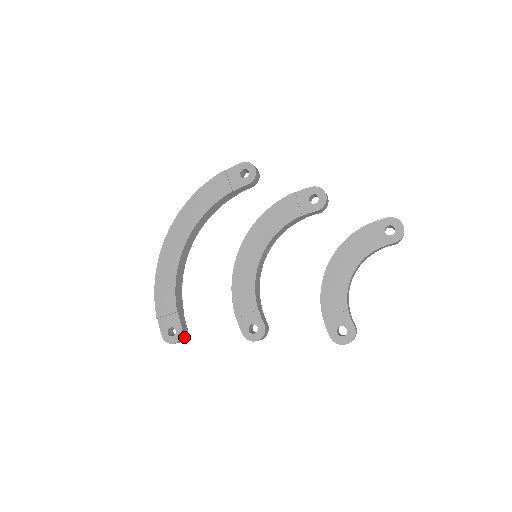
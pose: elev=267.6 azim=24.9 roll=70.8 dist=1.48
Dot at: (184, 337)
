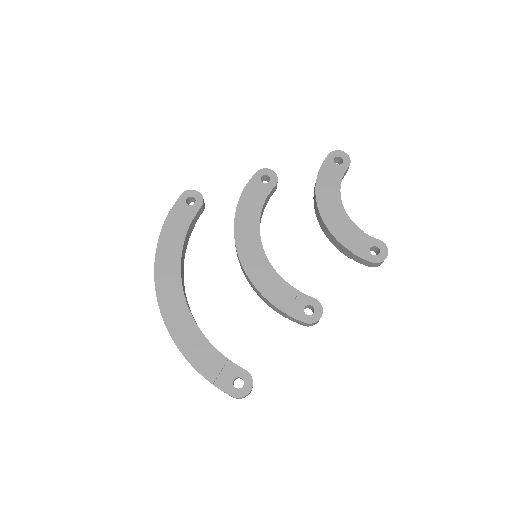
Dot at: occluded
